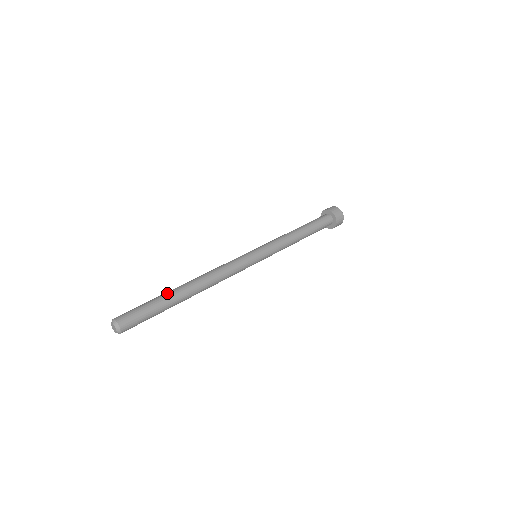
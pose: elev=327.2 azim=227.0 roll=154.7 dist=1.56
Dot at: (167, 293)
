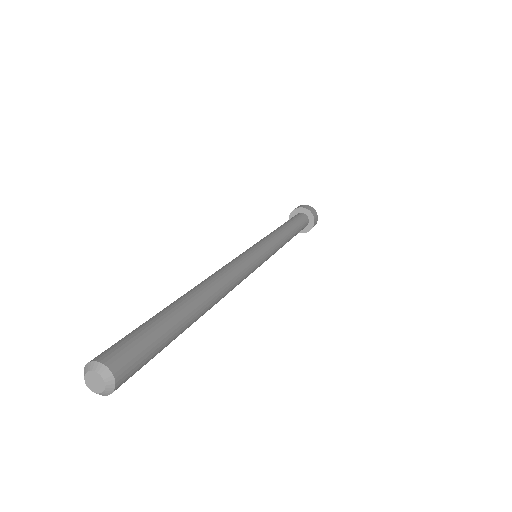
Dot at: occluded
